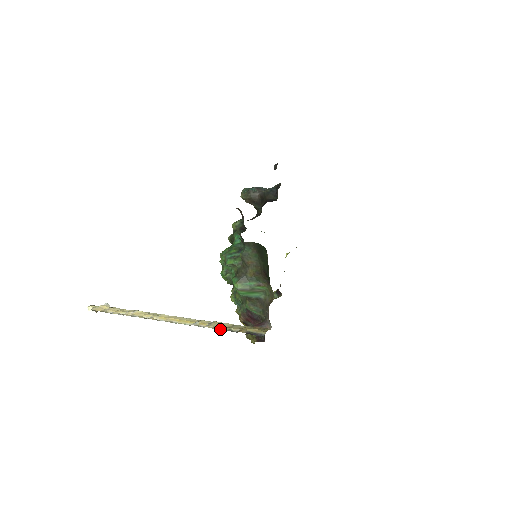
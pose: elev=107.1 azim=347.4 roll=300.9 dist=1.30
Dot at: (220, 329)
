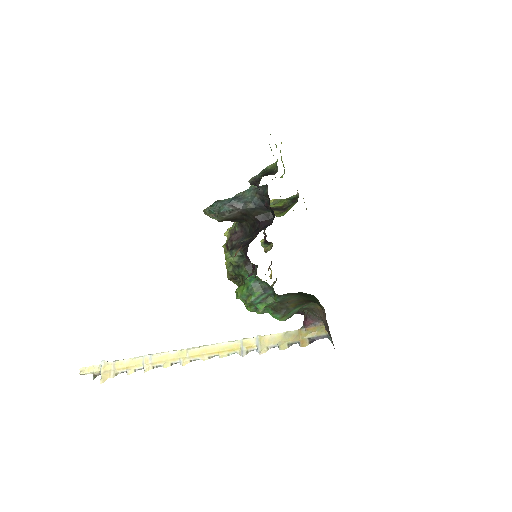
Dot at: occluded
